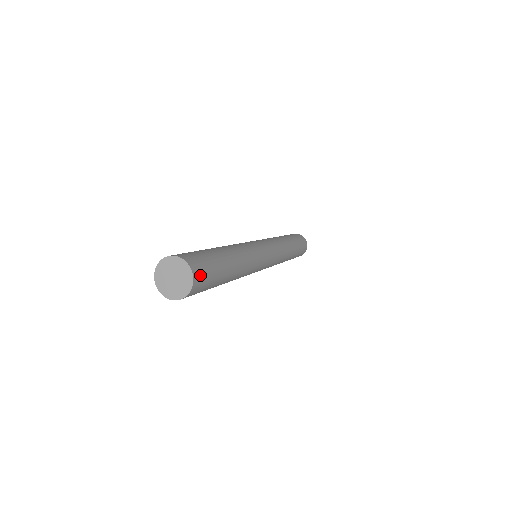
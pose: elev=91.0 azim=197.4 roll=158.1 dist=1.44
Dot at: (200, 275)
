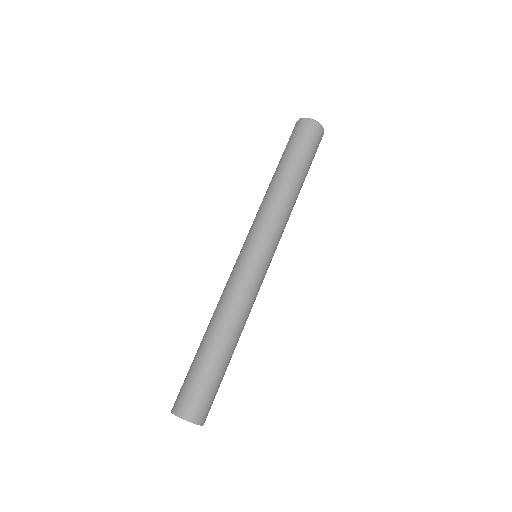
Dot at: (200, 412)
